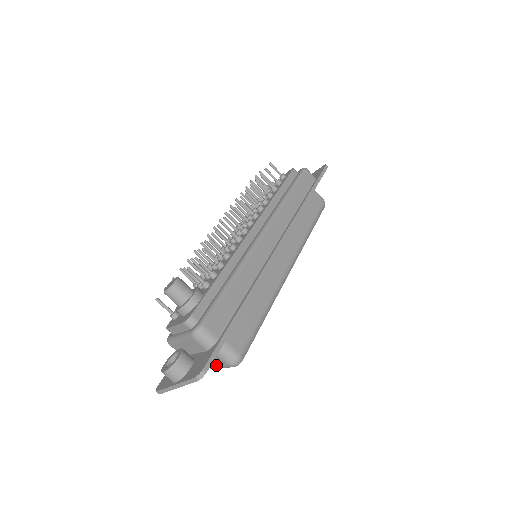
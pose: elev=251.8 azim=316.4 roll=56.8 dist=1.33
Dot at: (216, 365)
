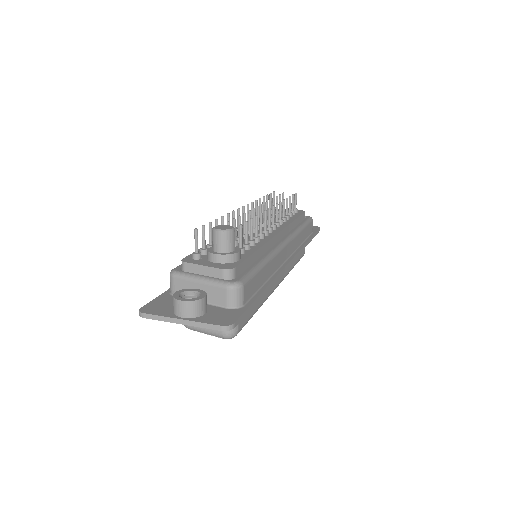
Dot at: occluded
